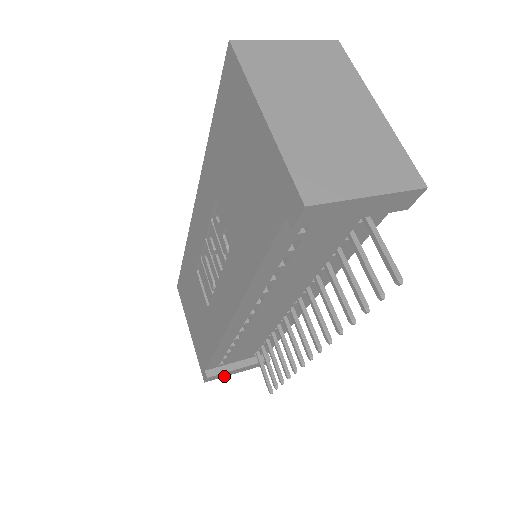
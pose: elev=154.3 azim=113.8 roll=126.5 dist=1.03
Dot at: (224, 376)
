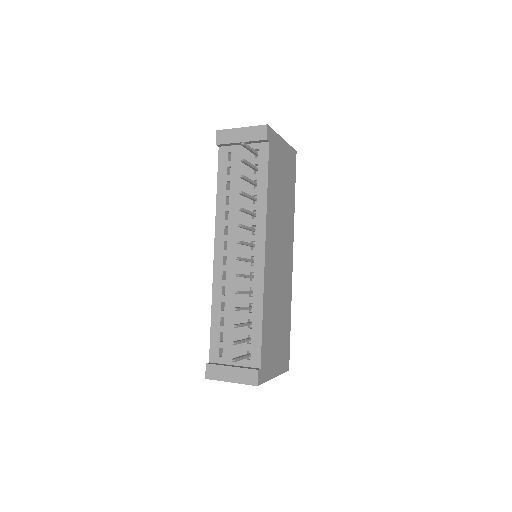
Dot at: (221, 380)
